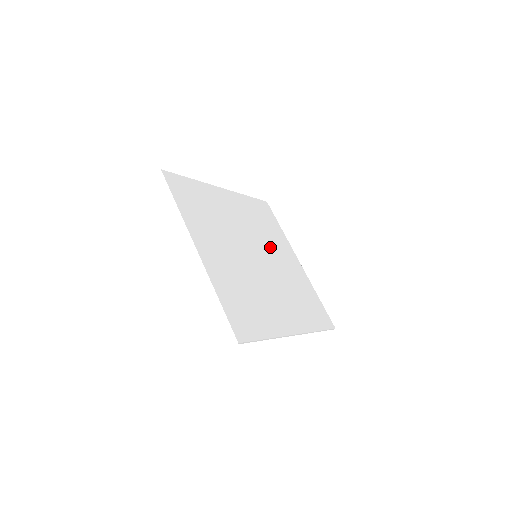
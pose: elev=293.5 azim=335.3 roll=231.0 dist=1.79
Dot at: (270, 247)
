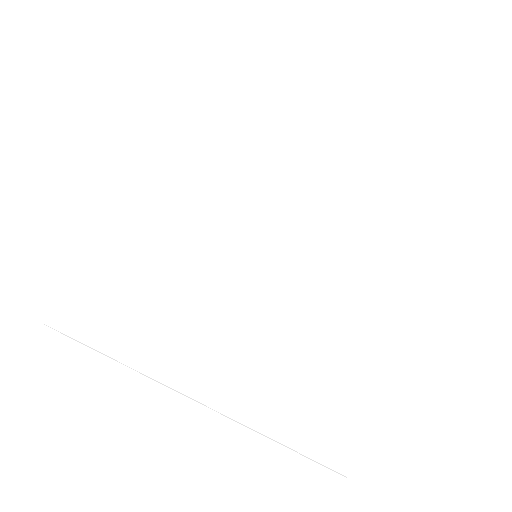
Dot at: (325, 259)
